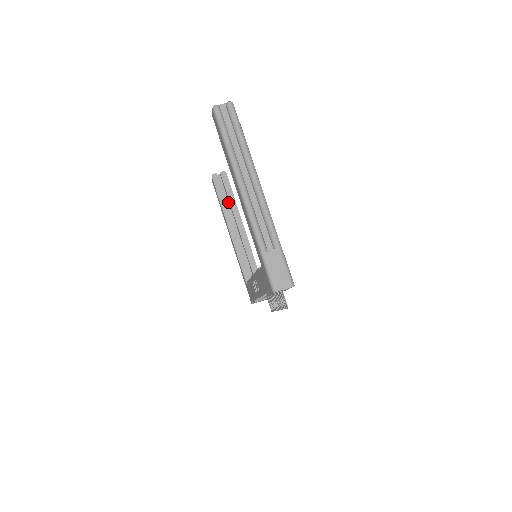
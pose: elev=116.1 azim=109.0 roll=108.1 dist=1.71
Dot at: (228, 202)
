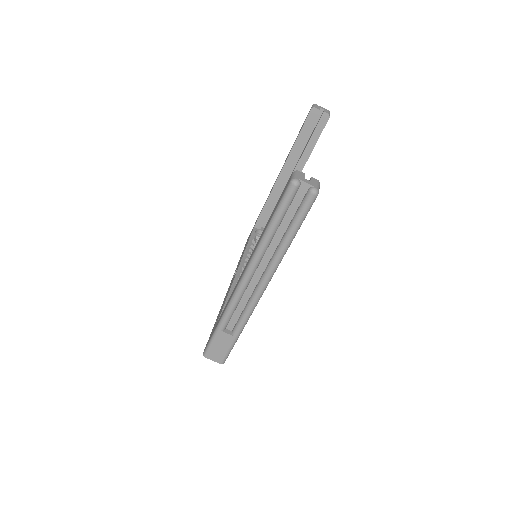
Dot at: (305, 145)
